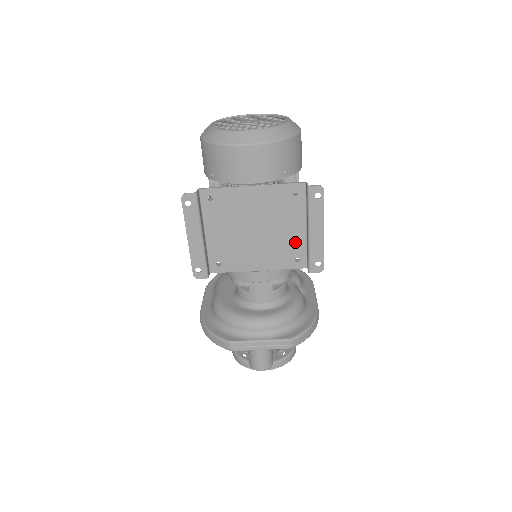
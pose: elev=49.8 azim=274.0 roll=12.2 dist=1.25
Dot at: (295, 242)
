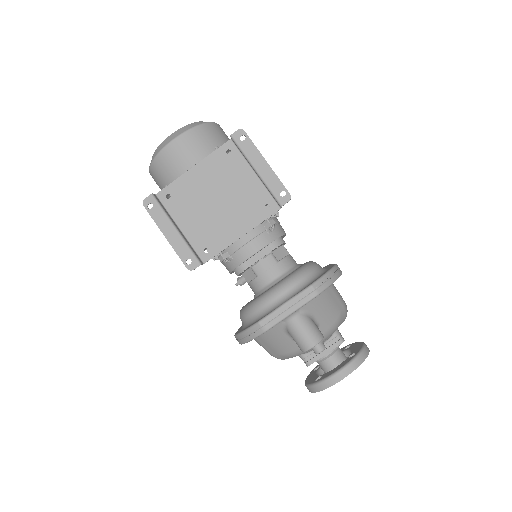
Dot at: (255, 192)
